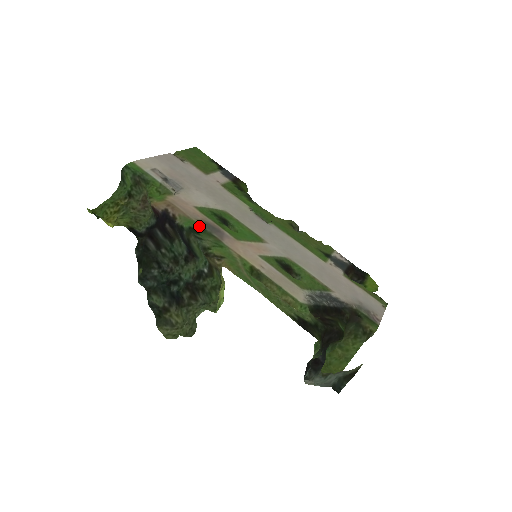
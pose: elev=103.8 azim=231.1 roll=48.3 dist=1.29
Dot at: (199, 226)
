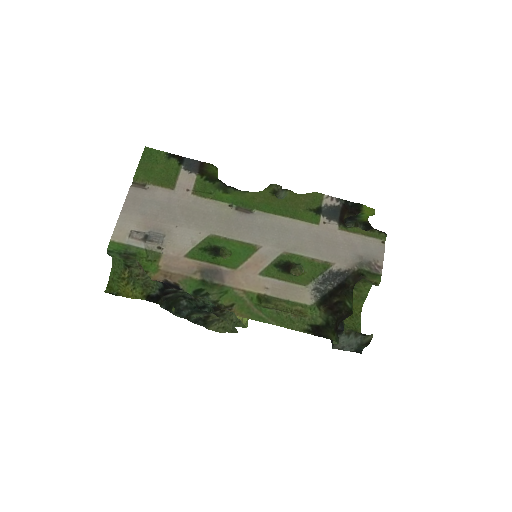
Dot at: (199, 282)
